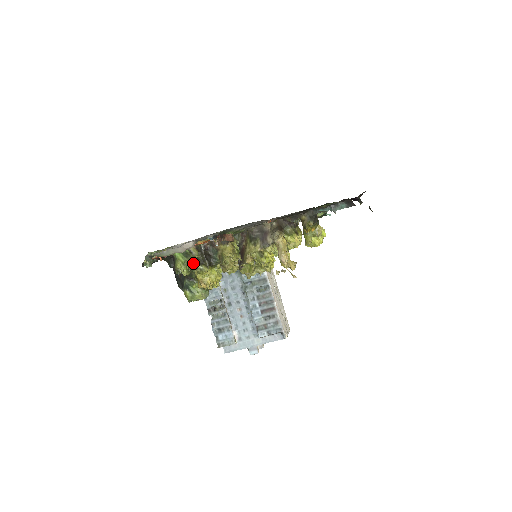
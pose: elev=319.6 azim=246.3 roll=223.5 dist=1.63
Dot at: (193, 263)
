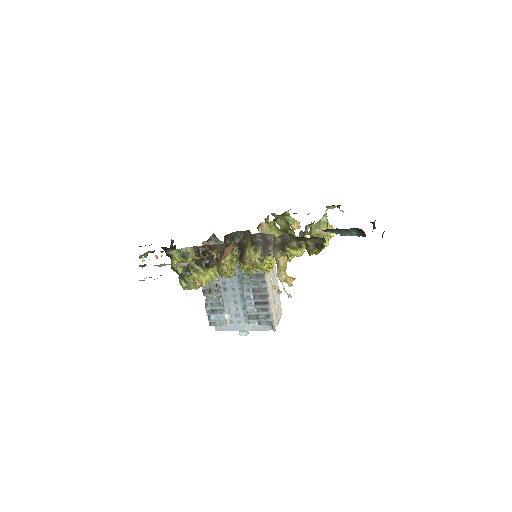
Dot at: (189, 263)
